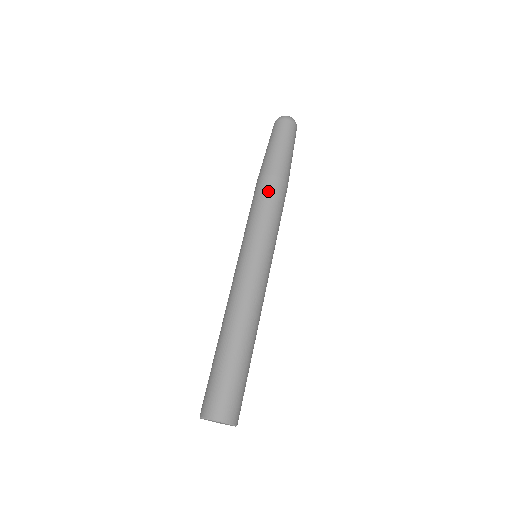
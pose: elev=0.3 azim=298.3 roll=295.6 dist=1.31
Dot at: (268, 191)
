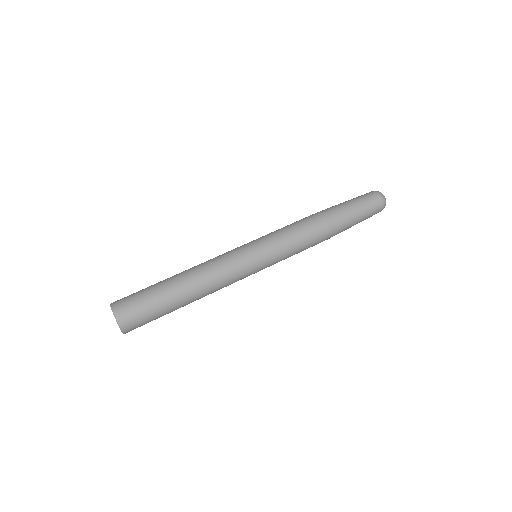
Dot at: (307, 222)
